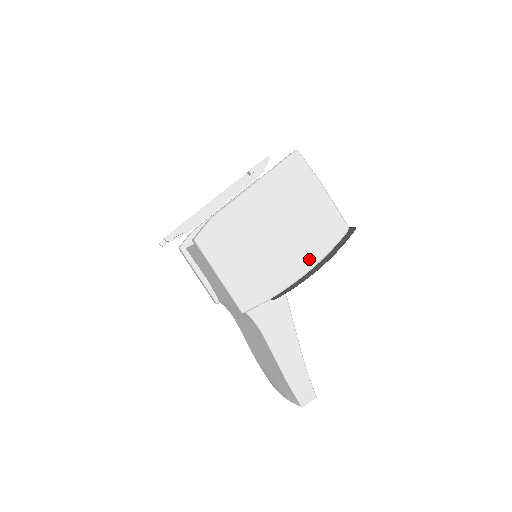
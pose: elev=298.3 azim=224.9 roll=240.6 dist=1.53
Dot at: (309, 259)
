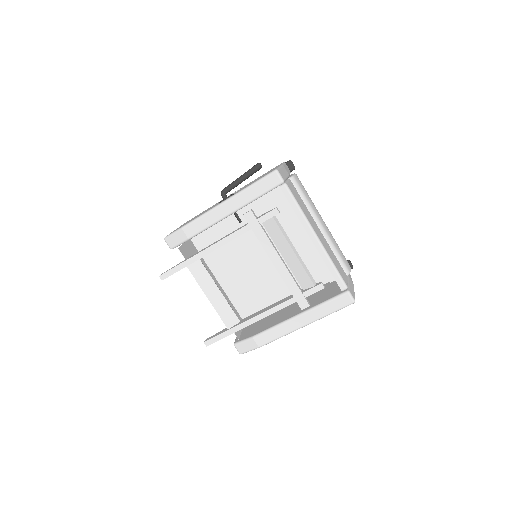
Dot at: occluded
